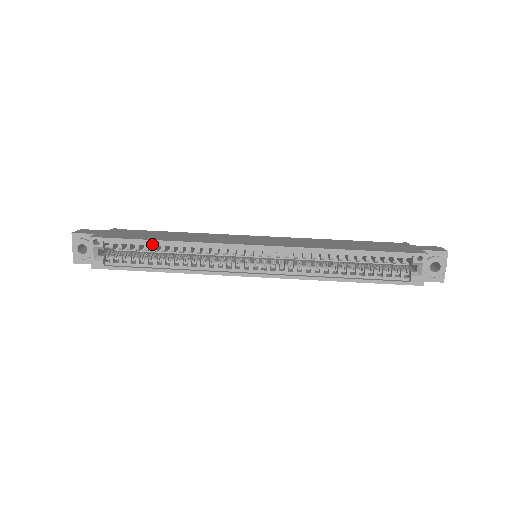
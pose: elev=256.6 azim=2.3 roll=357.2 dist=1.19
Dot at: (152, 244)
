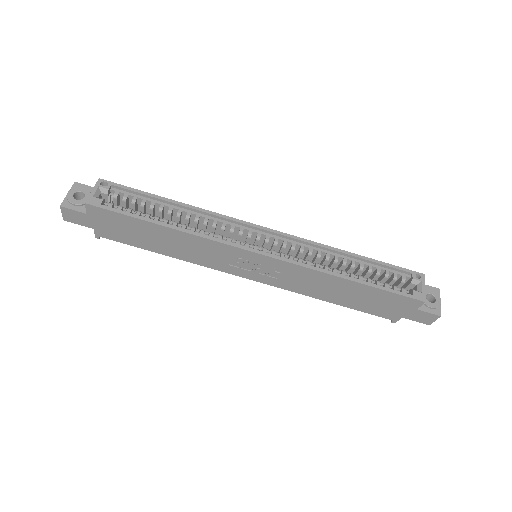
Dot at: (160, 203)
